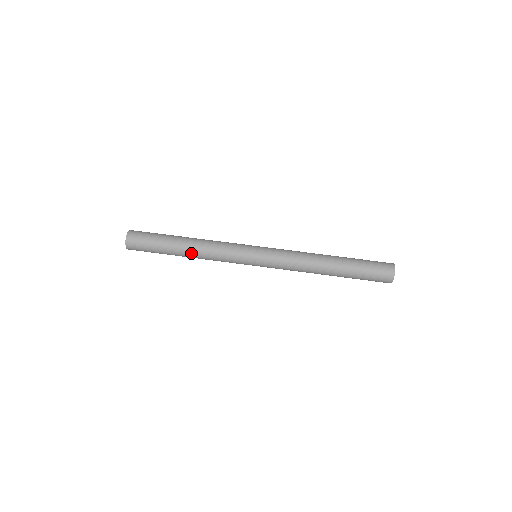
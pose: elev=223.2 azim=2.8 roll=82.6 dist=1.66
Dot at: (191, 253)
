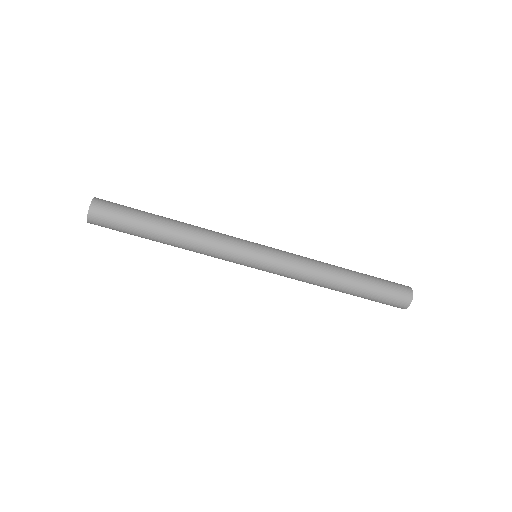
Dot at: (176, 241)
